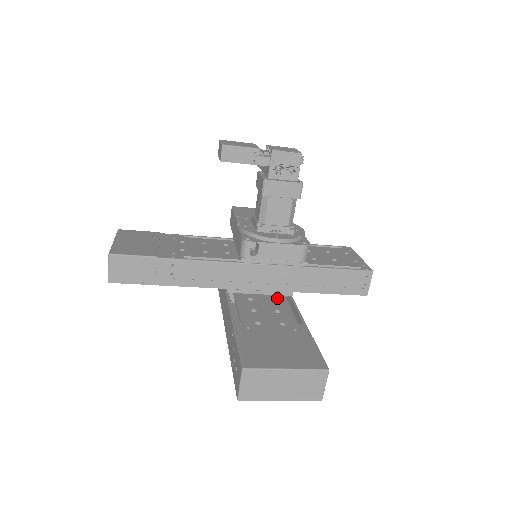
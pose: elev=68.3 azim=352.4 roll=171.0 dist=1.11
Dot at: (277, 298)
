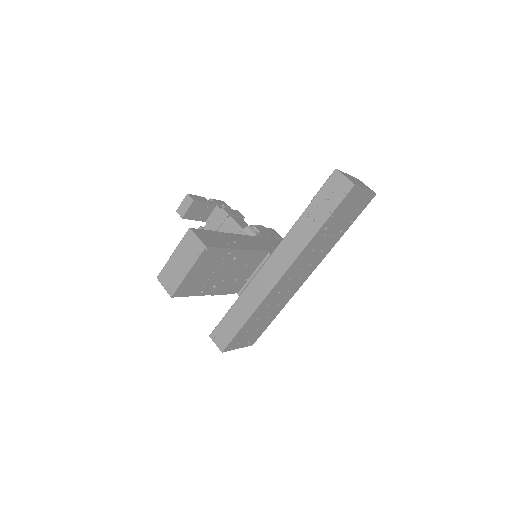
Dot at: occluded
